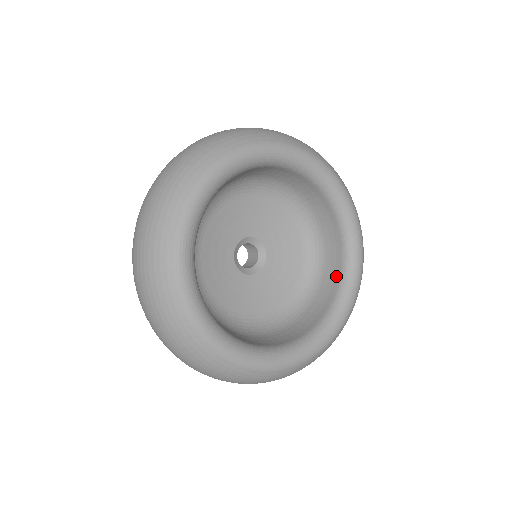
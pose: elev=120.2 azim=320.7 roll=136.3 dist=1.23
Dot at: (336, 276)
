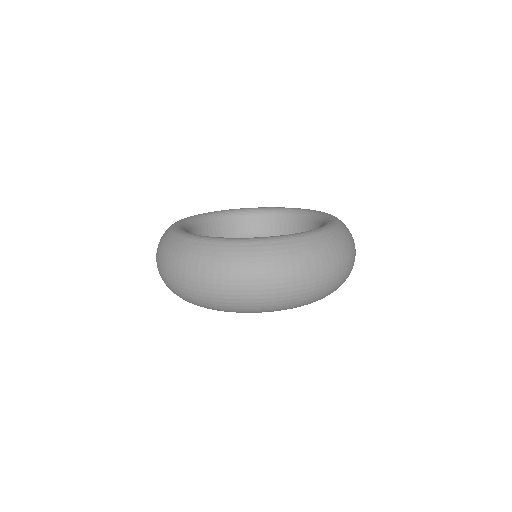
Dot at: occluded
